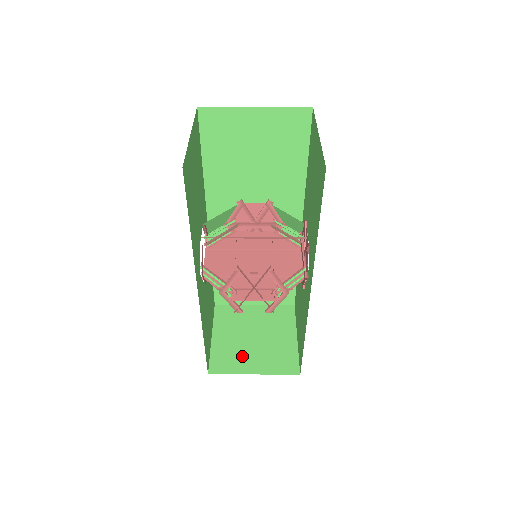
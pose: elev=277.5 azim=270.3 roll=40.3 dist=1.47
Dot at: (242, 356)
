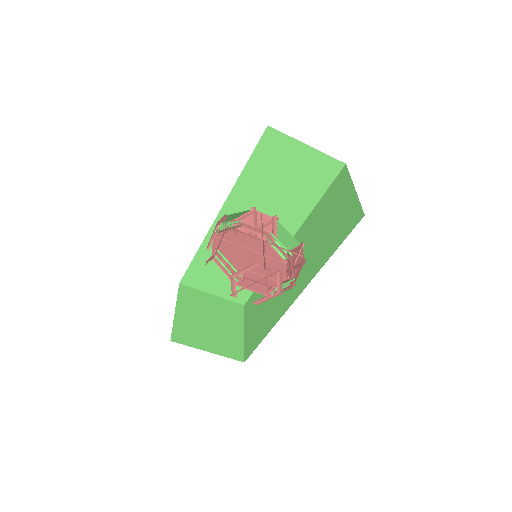
Dot at: (200, 334)
